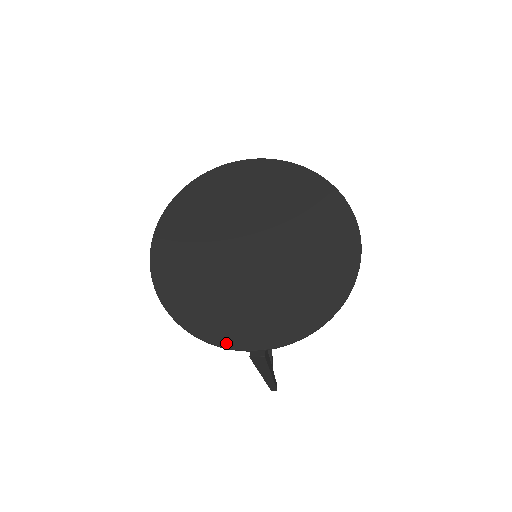
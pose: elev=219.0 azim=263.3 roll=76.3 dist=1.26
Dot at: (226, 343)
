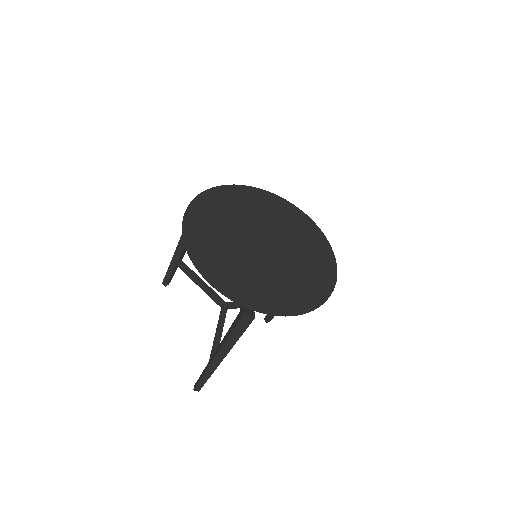
Dot at: (232, 294)
